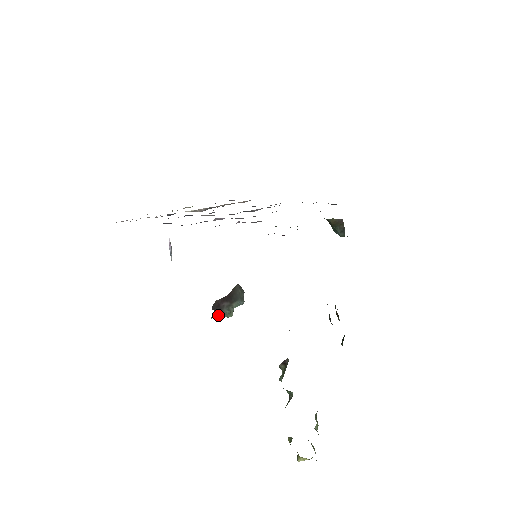
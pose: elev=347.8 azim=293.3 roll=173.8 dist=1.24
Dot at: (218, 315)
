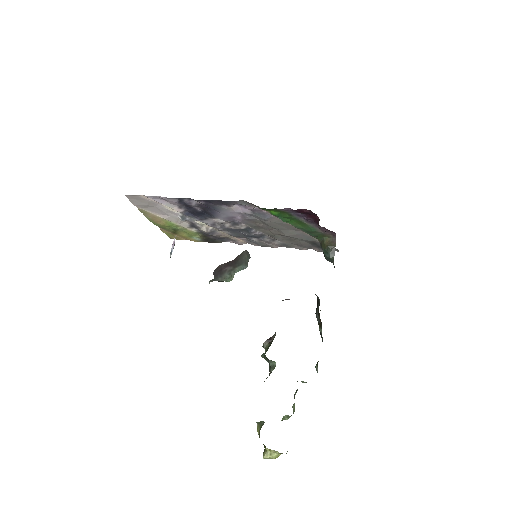
Dot at: (217, 279)
